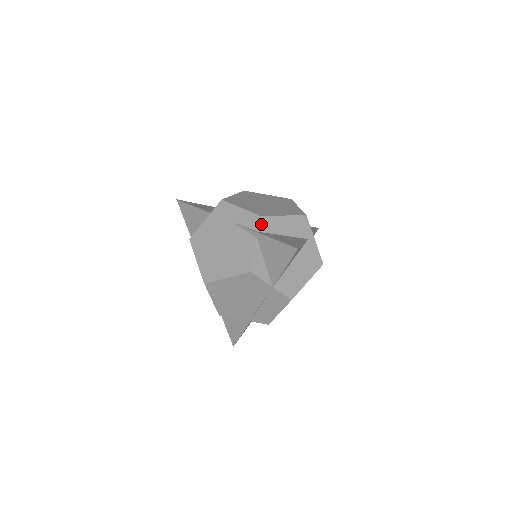
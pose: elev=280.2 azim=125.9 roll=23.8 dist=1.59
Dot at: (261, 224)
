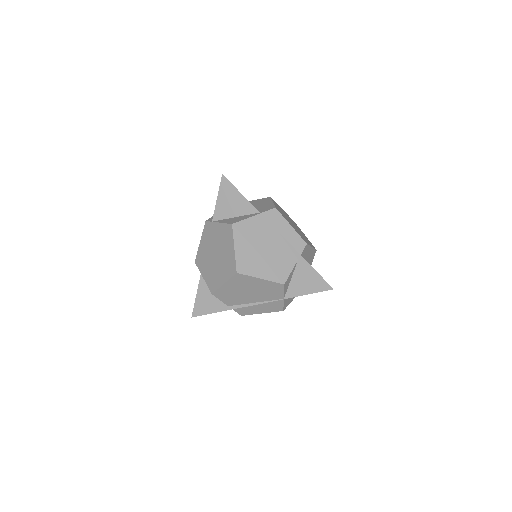
Dot at: (304, 250)
